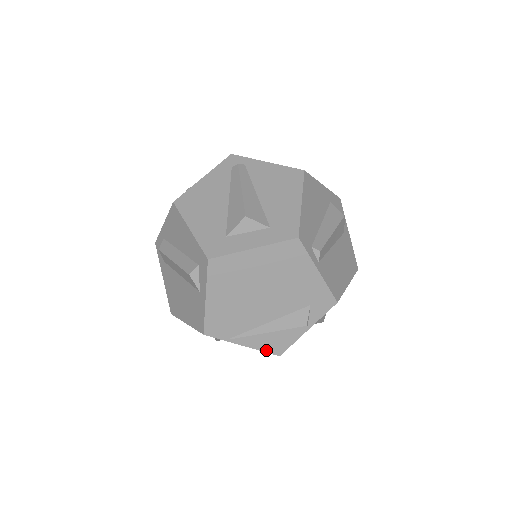
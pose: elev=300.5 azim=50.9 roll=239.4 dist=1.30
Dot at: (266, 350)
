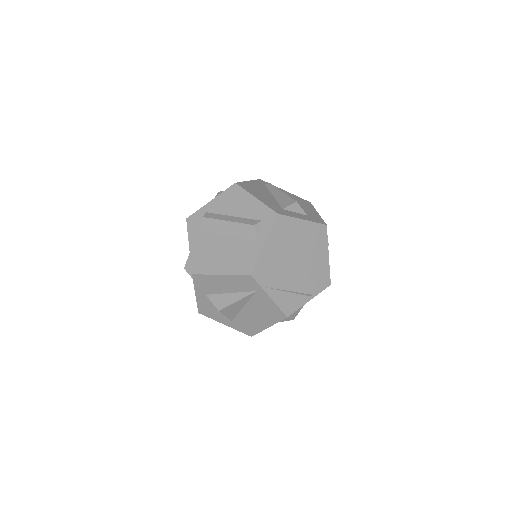
Dot at: (281, 308)
